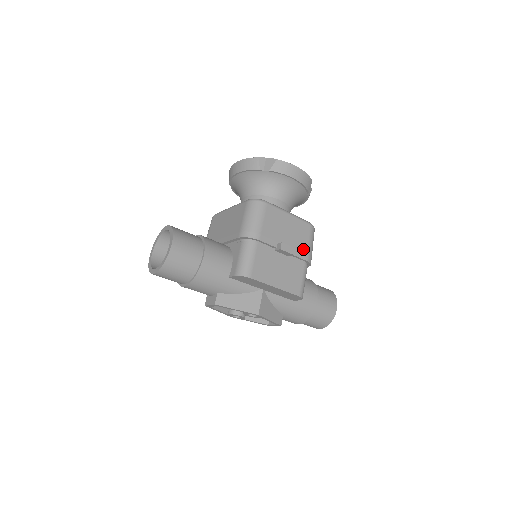
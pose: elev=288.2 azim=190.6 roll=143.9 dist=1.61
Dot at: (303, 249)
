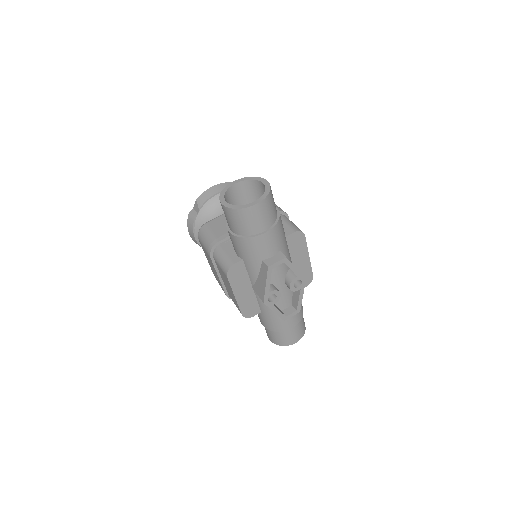
Dot at: occluded
